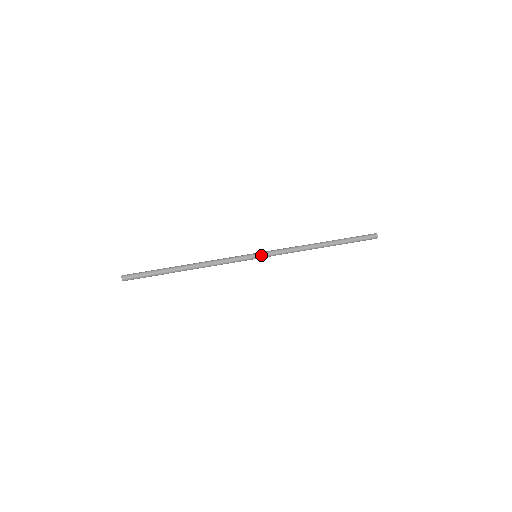
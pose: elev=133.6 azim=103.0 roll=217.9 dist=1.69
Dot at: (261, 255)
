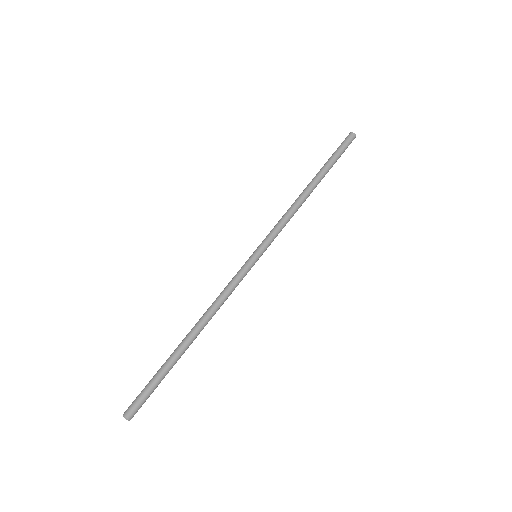
Dot at: (263, 252)
